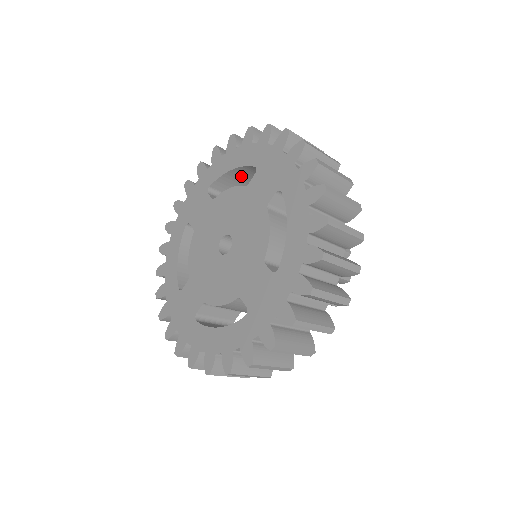
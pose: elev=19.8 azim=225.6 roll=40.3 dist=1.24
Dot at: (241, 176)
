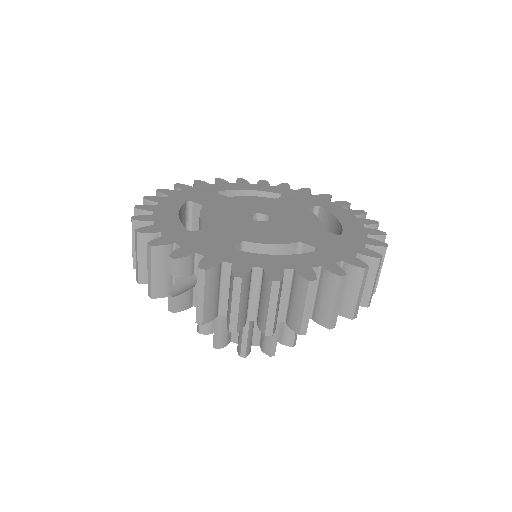
Dot at: occluded
